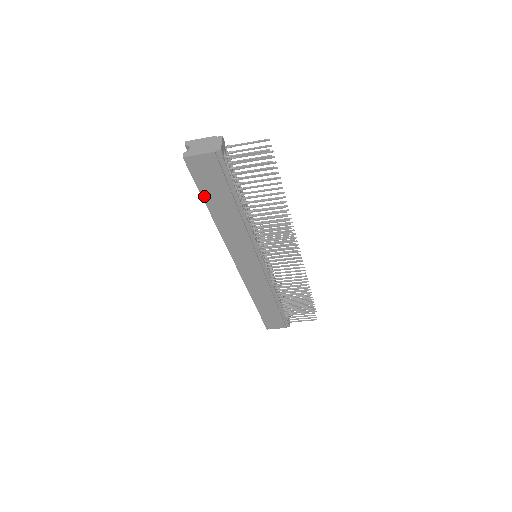
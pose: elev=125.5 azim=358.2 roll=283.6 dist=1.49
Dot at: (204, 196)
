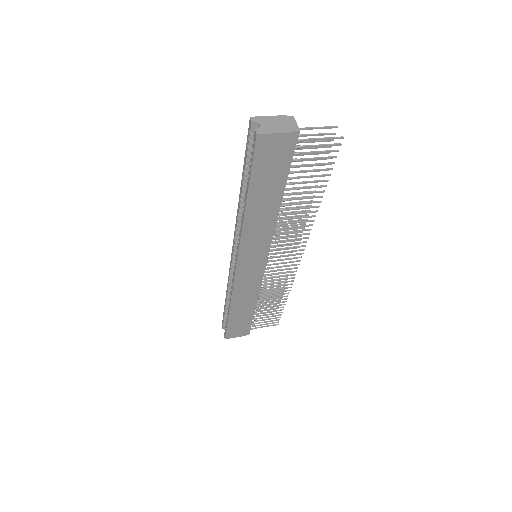
Dot at: (251, 183)
